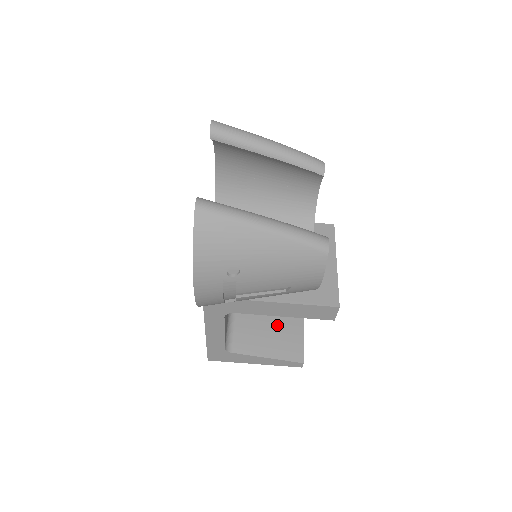
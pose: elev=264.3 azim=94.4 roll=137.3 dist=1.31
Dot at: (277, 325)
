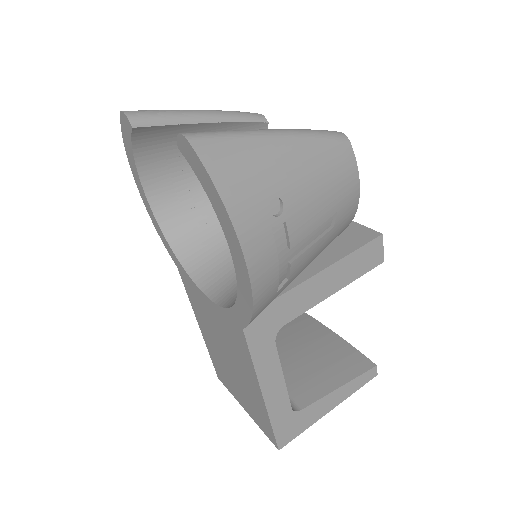
Dot at: (316, 353)
